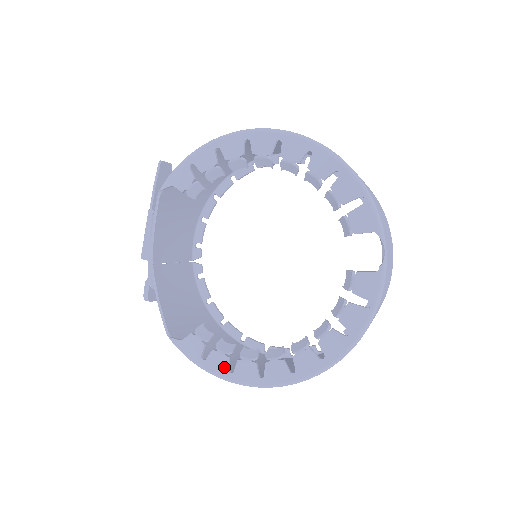
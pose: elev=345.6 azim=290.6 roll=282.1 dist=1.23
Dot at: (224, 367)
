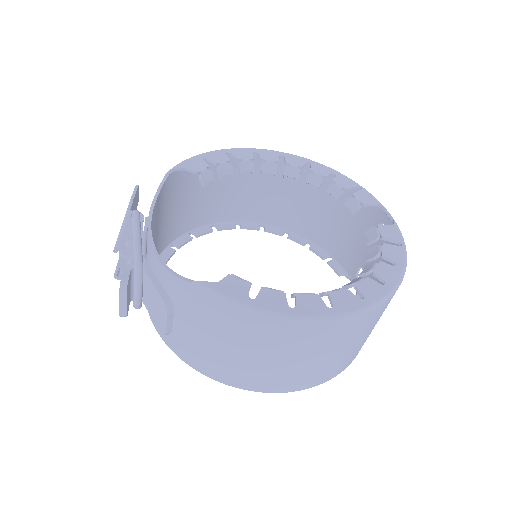
Dot at: (282, 303)
